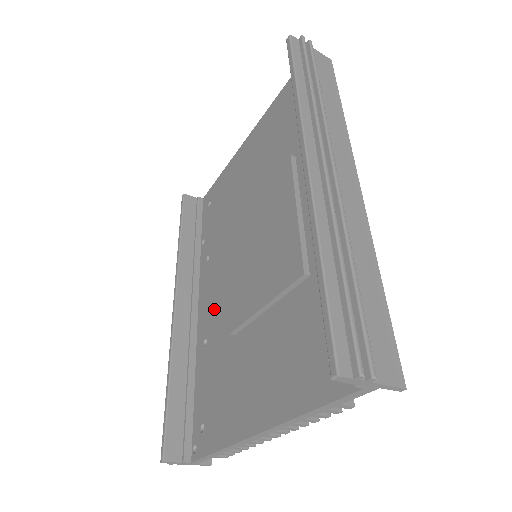
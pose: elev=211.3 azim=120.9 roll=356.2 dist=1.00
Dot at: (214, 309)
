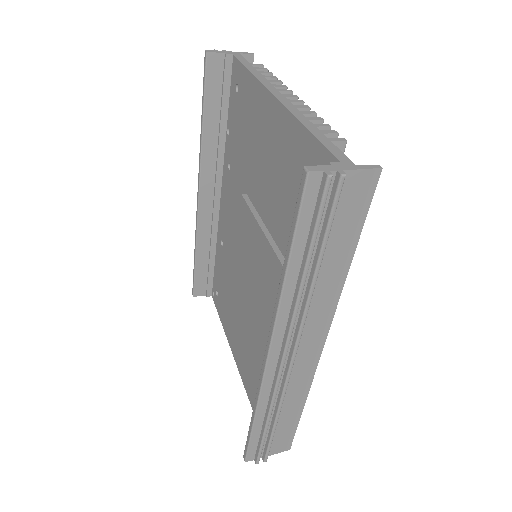
Dot at: (228, 234)
